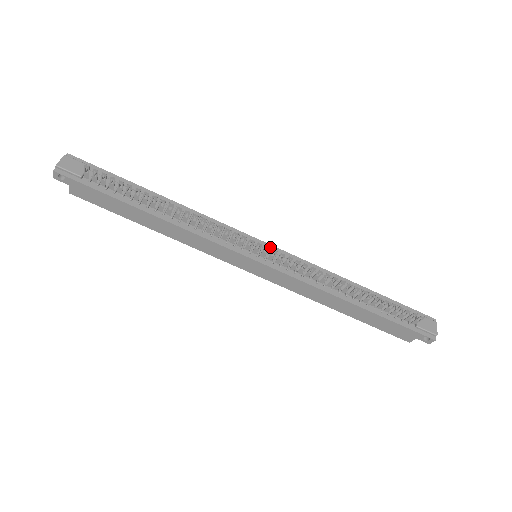
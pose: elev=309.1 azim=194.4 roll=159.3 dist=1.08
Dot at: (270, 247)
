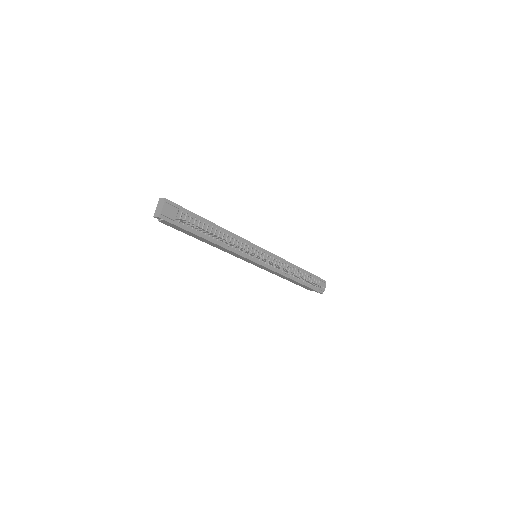
Dot at: (265, 252)
